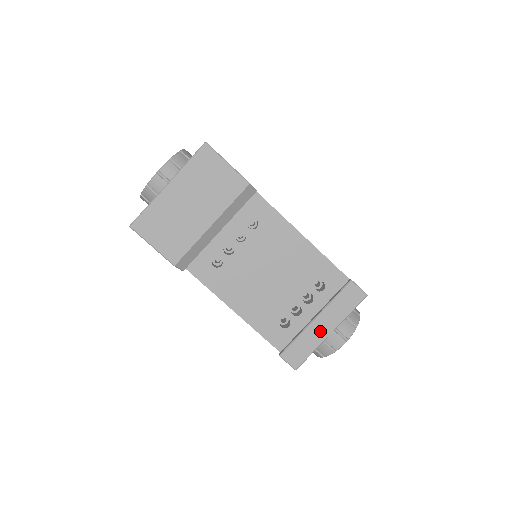
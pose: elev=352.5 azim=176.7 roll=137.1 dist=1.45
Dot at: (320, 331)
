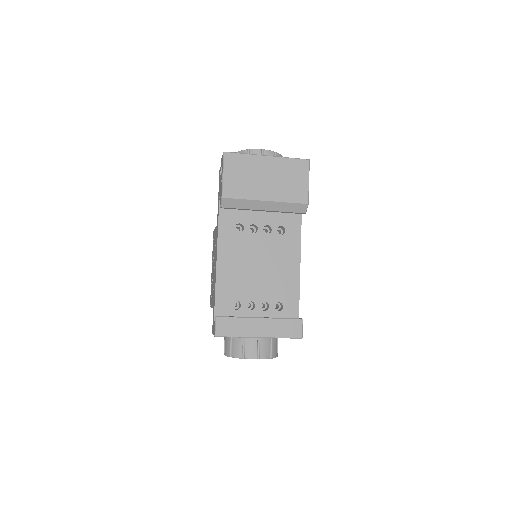
Dot at: (255, 329)
